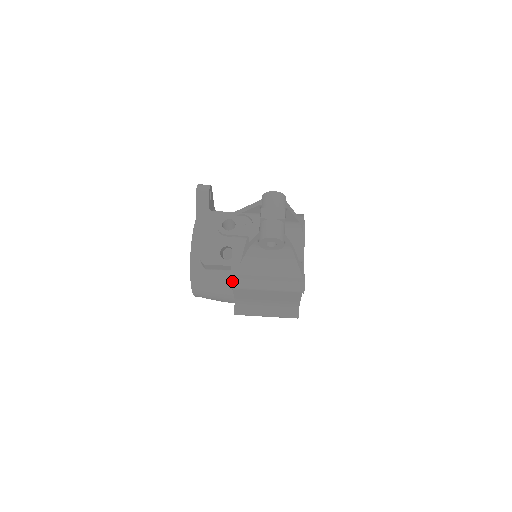
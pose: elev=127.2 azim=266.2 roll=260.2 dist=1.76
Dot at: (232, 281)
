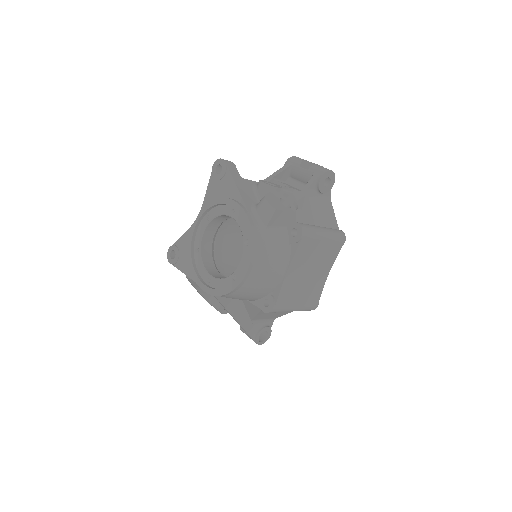
Dot at: (302, 226)
